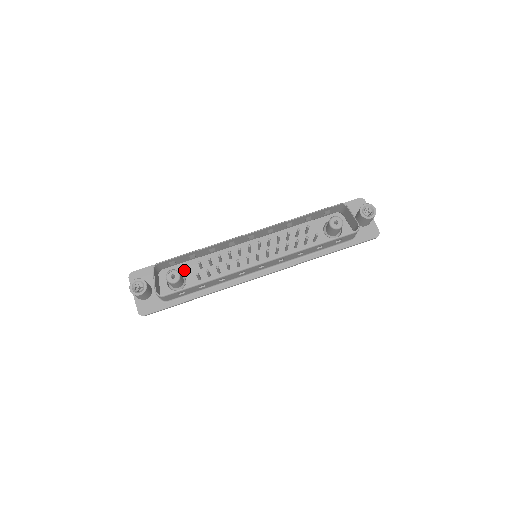
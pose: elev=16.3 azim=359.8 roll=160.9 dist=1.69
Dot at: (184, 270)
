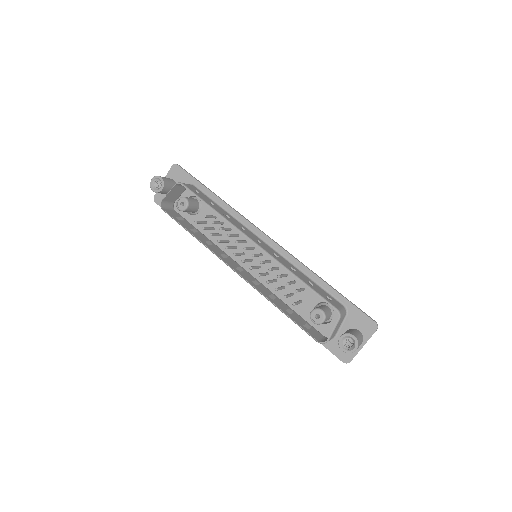
Dot at: (205, 204)
